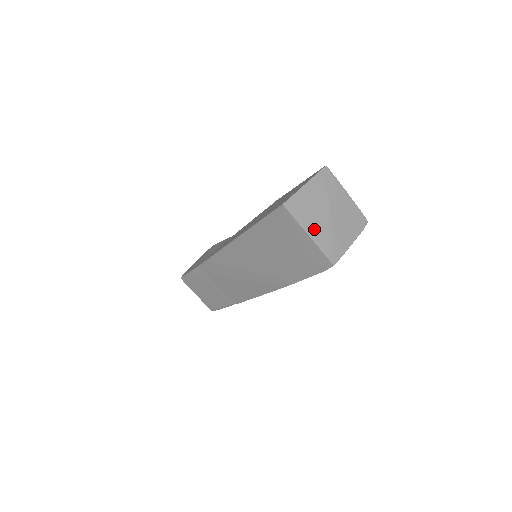
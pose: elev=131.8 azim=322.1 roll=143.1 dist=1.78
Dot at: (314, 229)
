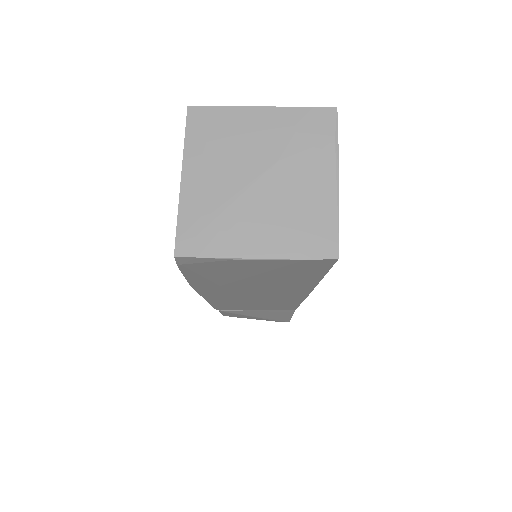
Dot at: (202, 177)
